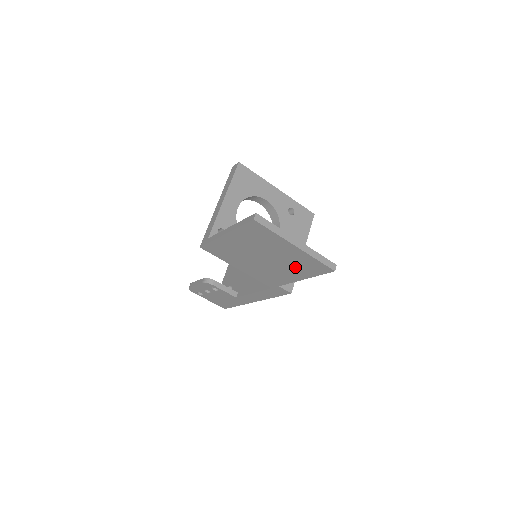
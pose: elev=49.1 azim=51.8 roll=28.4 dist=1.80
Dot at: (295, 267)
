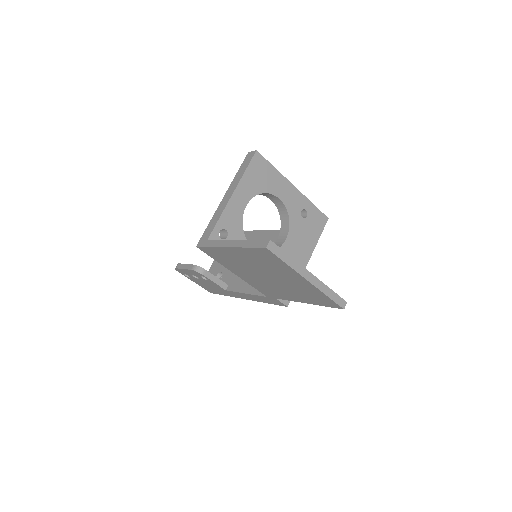
Dot at: (300, 293)
